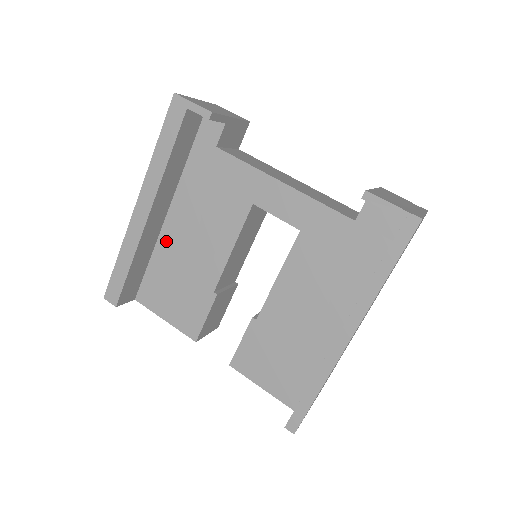
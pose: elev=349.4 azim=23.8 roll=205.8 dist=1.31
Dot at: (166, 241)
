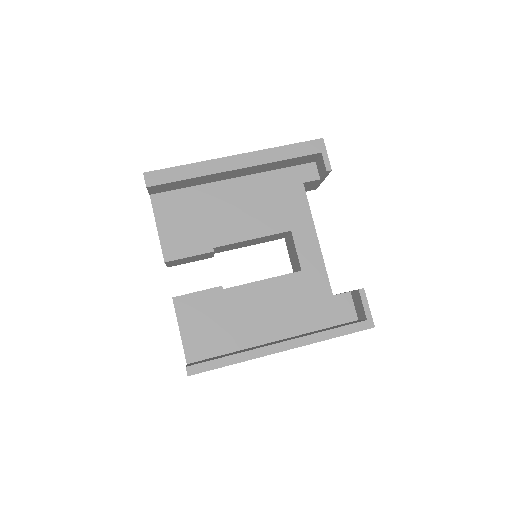
Dot at: (216, 190)
